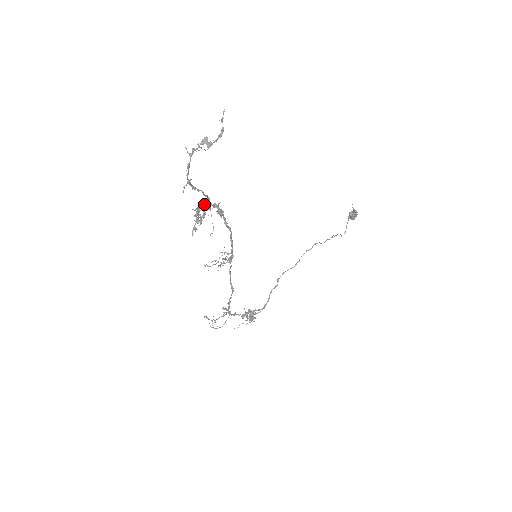
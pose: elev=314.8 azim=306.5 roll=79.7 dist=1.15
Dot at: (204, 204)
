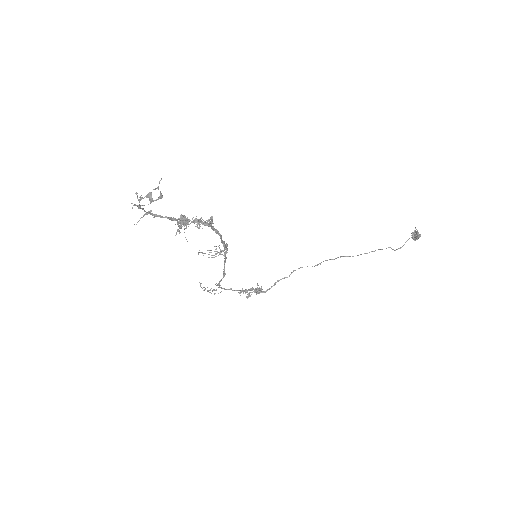
Dot at: (182, 219)
